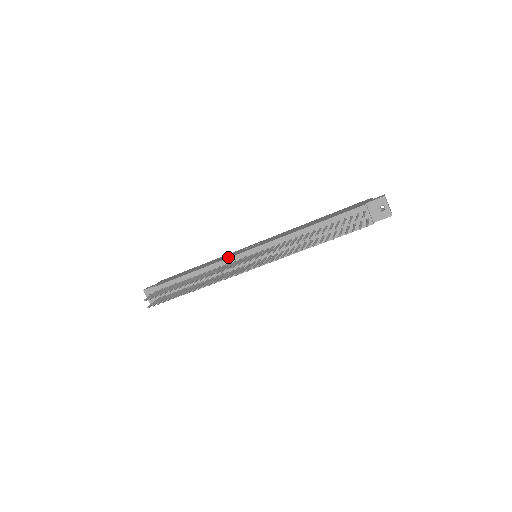
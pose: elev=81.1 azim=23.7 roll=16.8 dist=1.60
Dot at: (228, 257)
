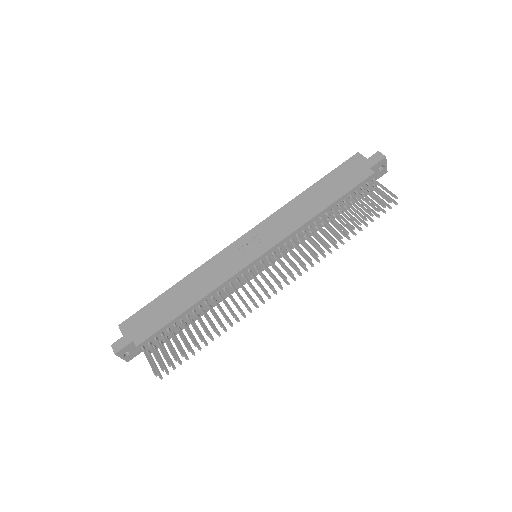
Dot at: (232, 274)
